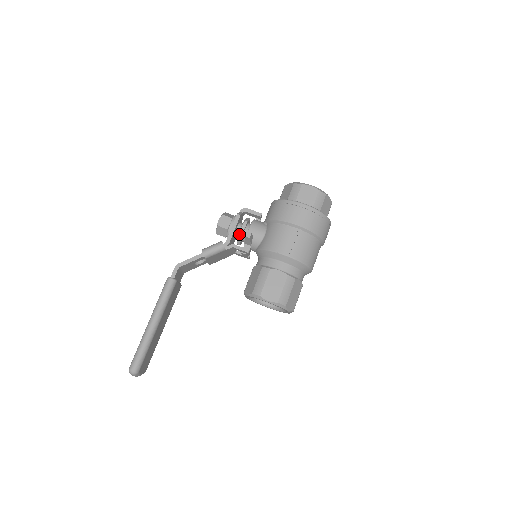
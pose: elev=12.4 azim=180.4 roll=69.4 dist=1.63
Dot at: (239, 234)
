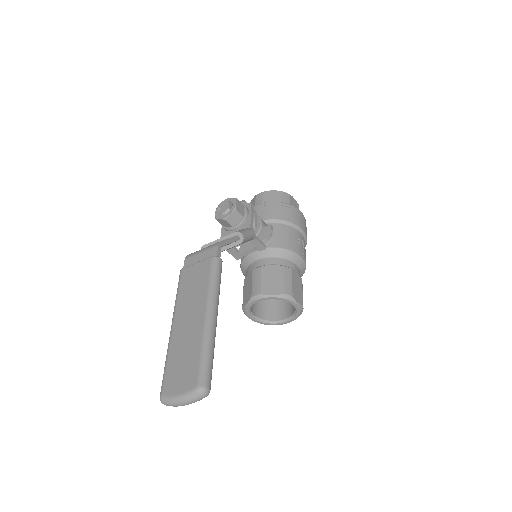
Dot at: (254, 226)
